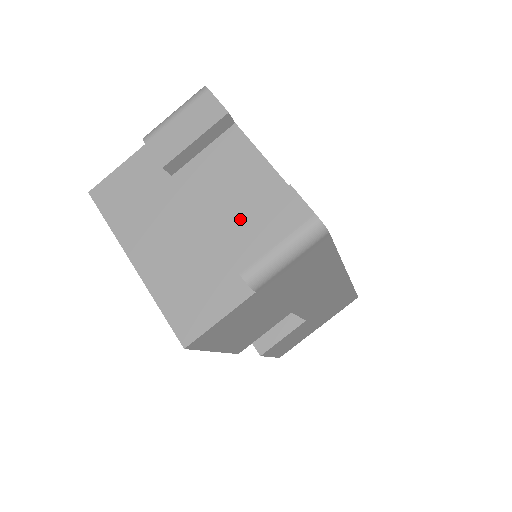
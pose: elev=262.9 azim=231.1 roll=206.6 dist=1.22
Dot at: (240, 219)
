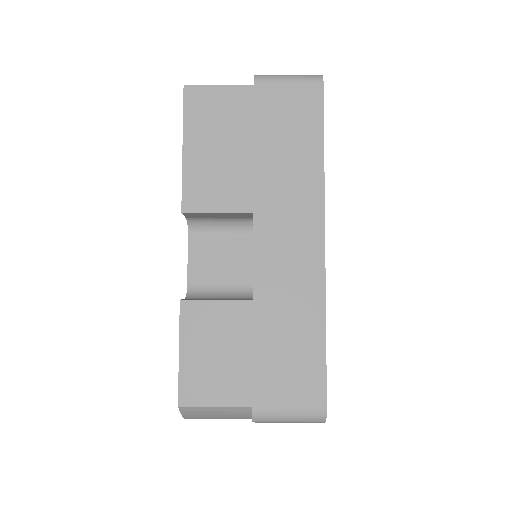
Dot at: occluded
